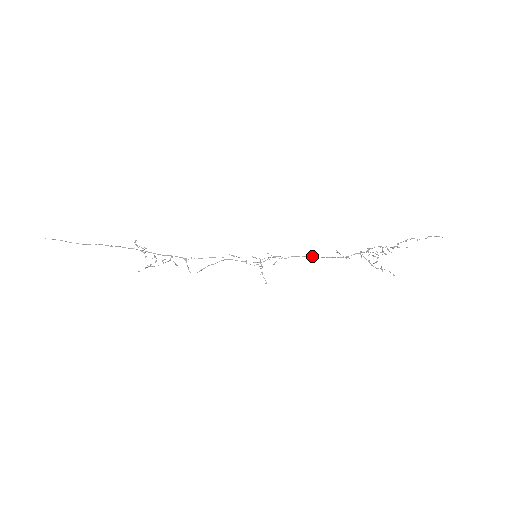
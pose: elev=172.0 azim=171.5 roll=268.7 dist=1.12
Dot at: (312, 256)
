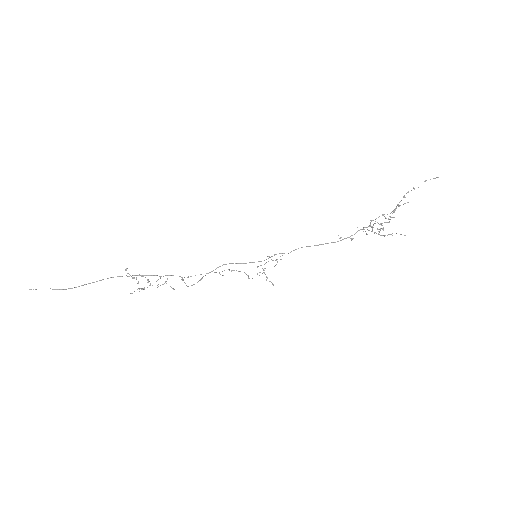
Dot at: (315, 245)
